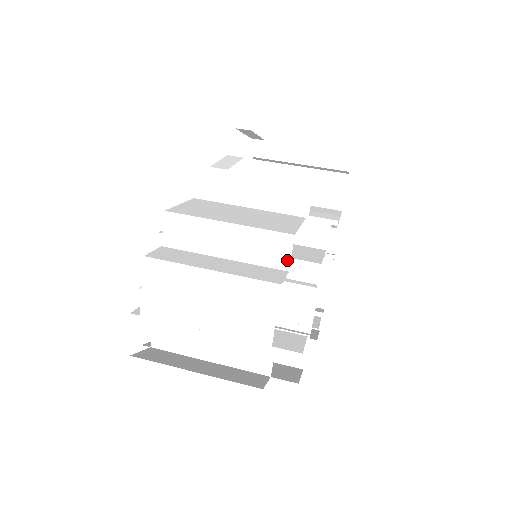
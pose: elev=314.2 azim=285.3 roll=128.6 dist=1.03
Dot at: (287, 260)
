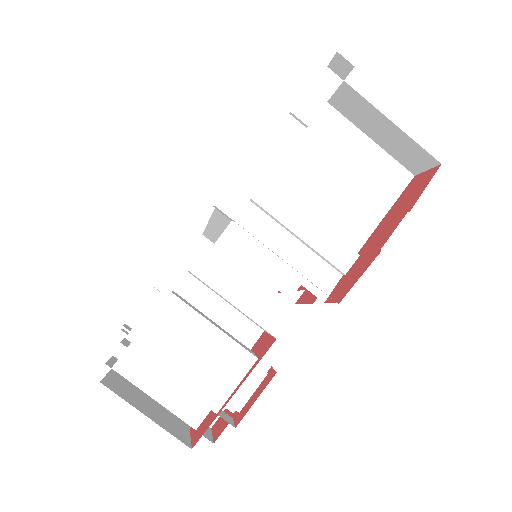
Dot at: occluded
